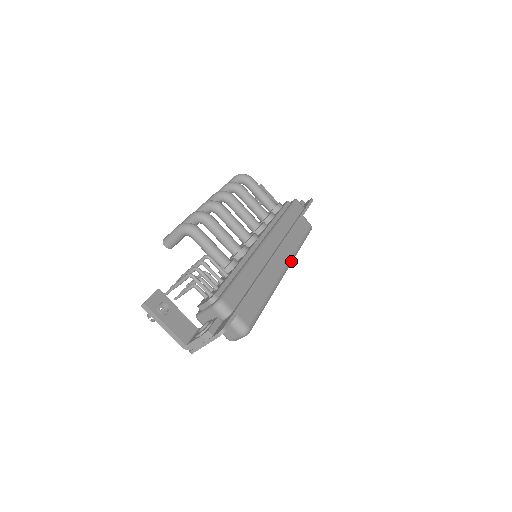
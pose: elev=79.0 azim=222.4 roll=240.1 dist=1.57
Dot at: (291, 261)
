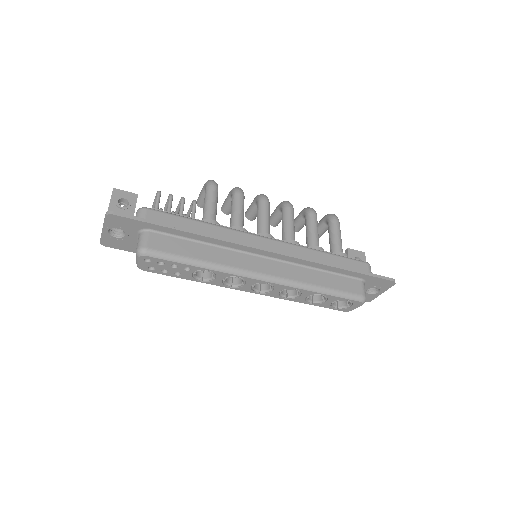
Dot at: (283, 282)
